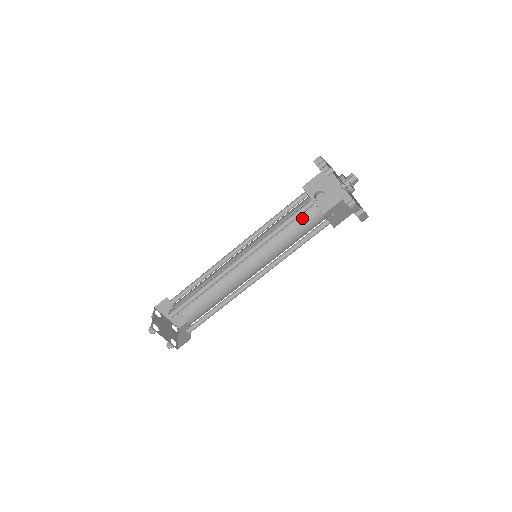
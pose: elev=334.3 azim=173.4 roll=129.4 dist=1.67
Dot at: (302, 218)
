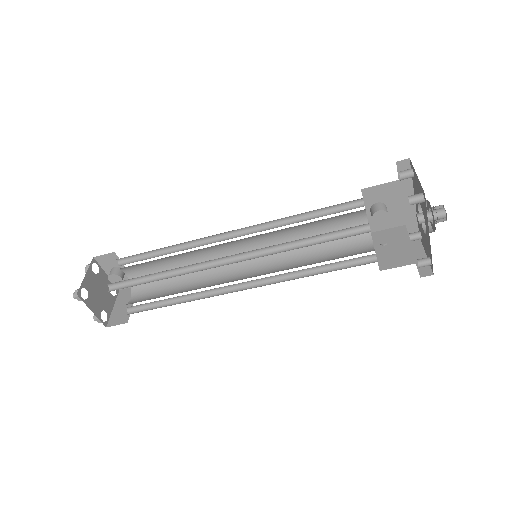
Dot at: (340, 229)
